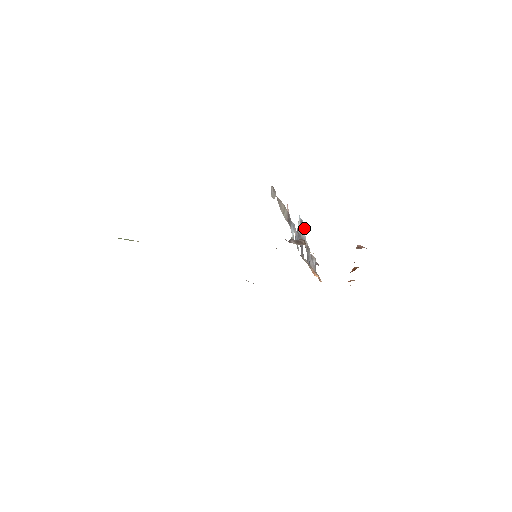
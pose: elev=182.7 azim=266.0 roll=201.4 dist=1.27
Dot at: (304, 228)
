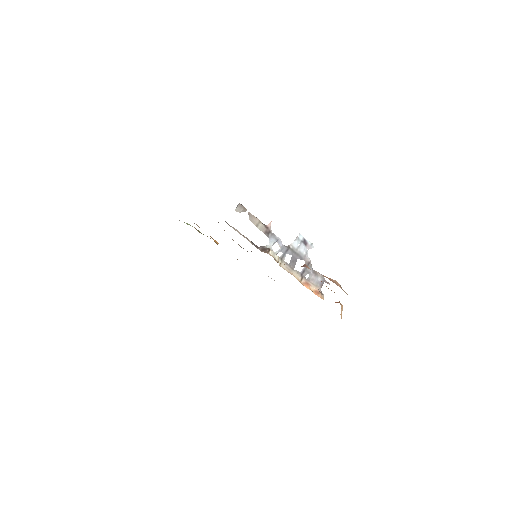
Dot at: (310, 247)
